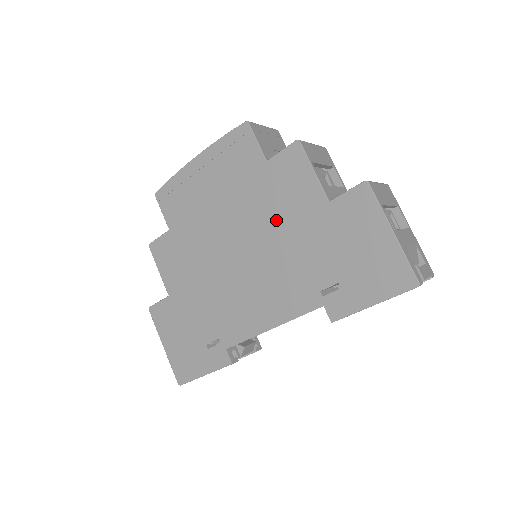
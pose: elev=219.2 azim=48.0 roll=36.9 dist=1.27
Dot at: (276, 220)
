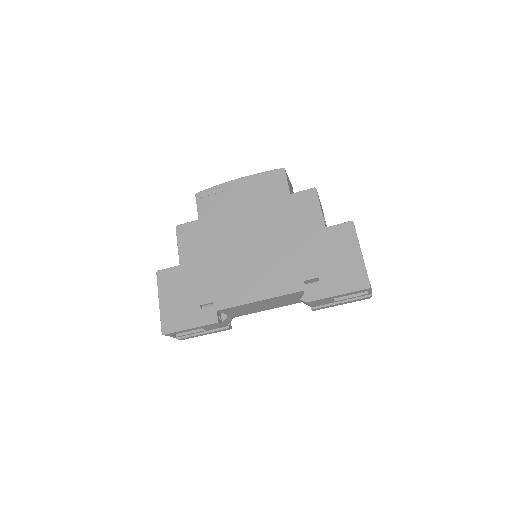
Dot at: (286, 230)
